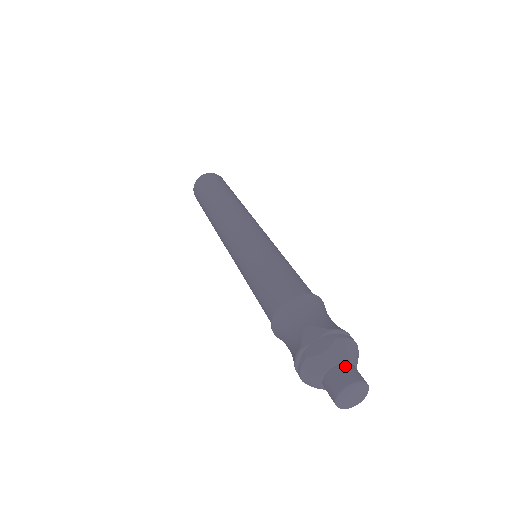
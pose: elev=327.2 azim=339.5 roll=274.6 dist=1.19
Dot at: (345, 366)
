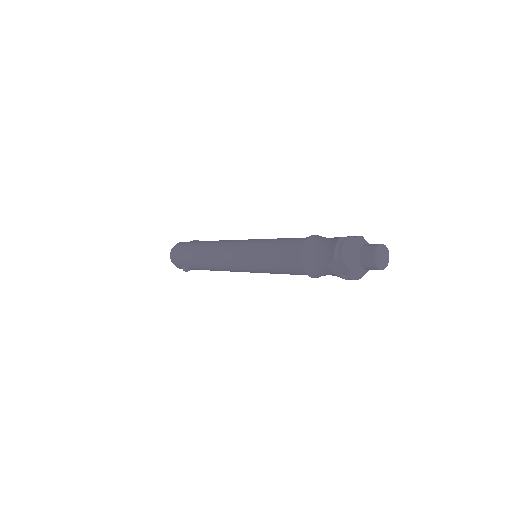
Dot at: occluded
